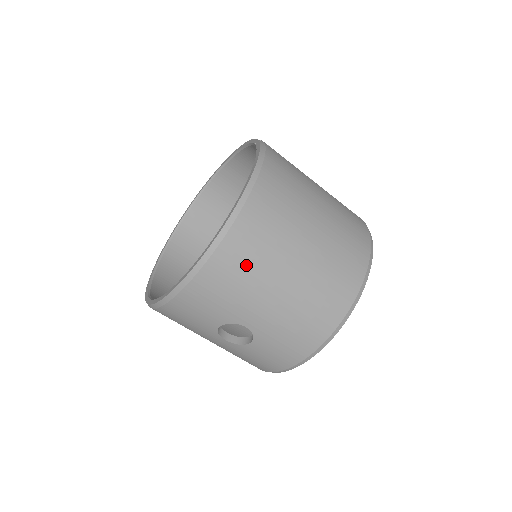
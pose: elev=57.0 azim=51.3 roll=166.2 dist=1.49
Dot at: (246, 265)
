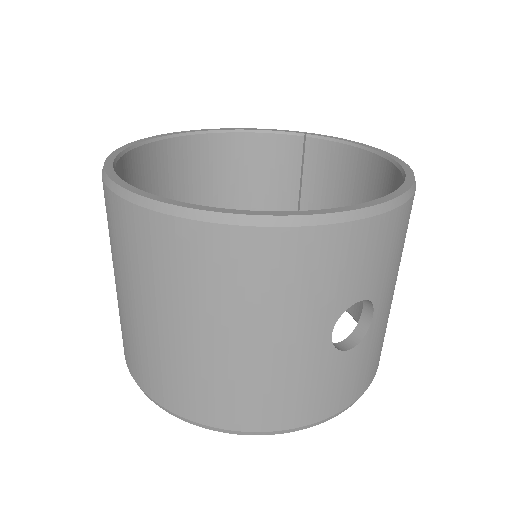
Dot at: occluded
